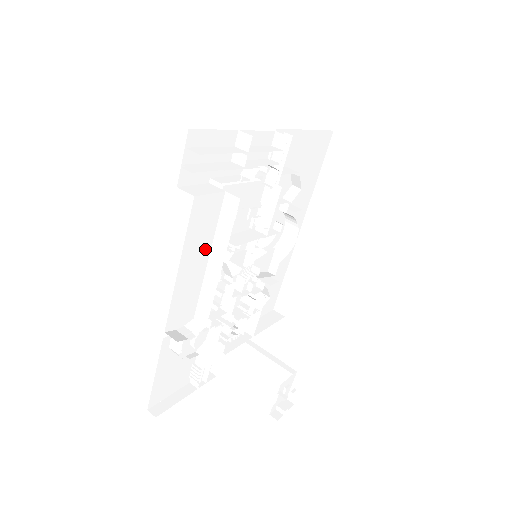
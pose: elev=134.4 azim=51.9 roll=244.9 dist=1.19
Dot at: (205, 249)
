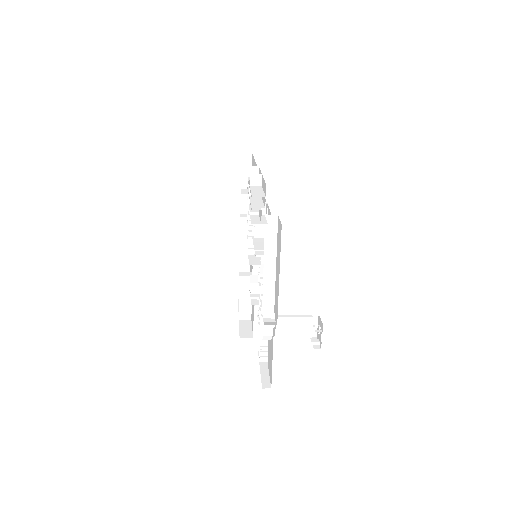
Dot at: occluded
